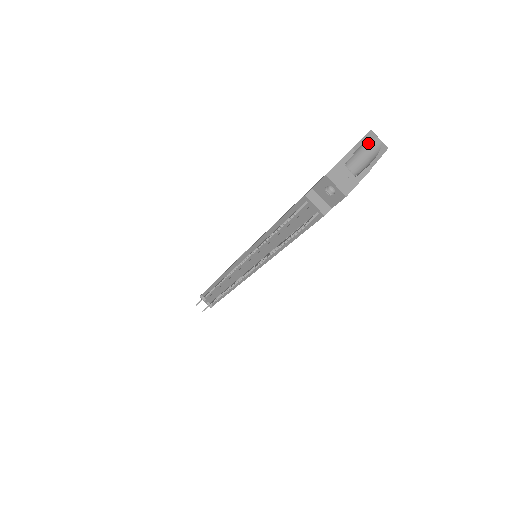
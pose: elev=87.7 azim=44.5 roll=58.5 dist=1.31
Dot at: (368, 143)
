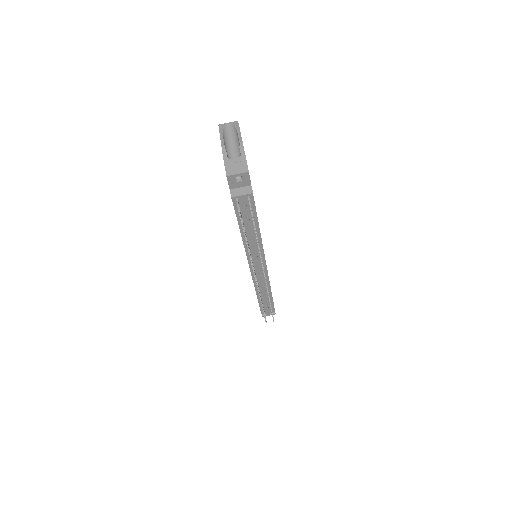
Dot at: (226, 133)
